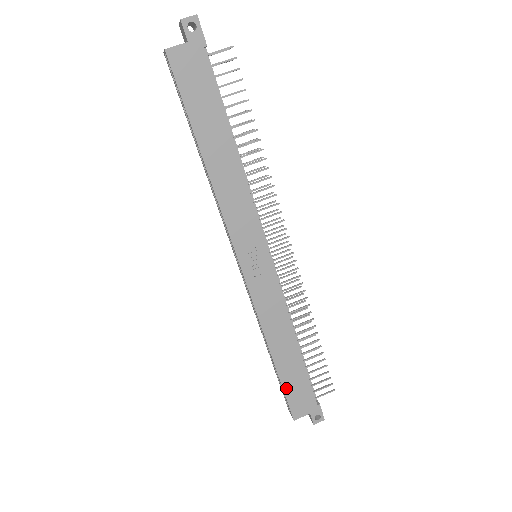
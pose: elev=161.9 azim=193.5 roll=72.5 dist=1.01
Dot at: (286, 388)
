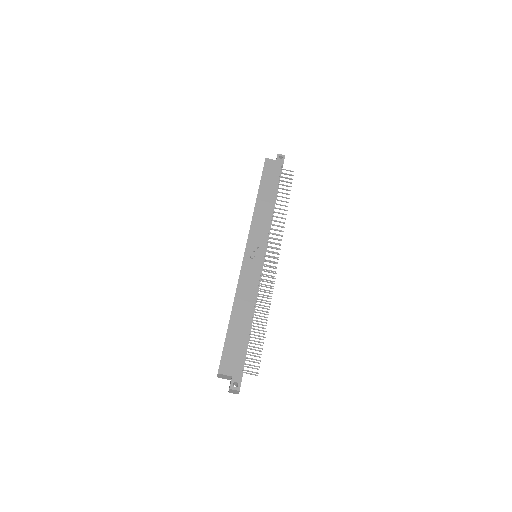
Dot at: (227, 342)
